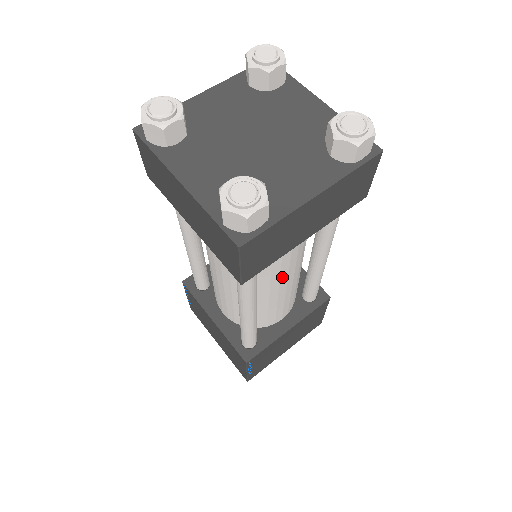
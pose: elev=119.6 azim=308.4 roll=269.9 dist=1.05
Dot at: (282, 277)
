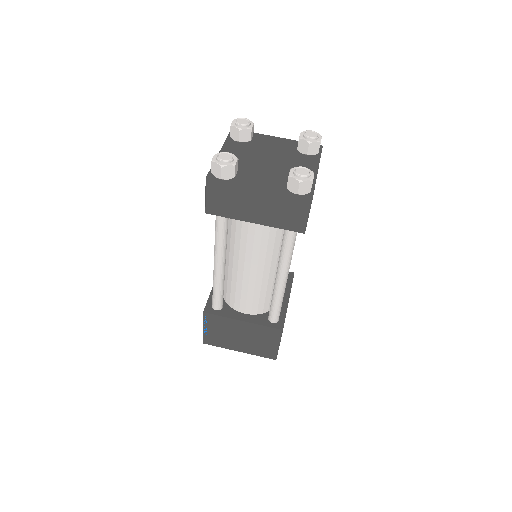
Dot at: occluded
